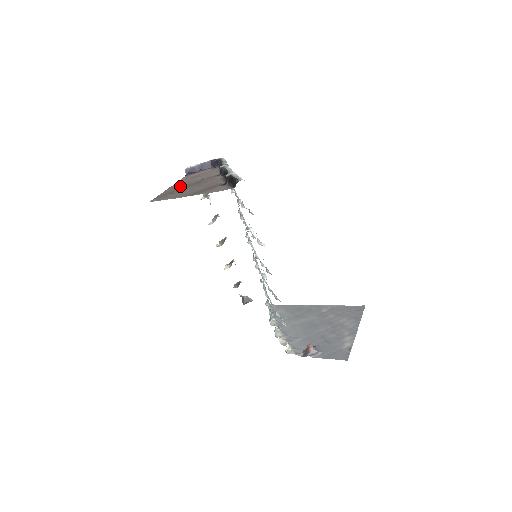
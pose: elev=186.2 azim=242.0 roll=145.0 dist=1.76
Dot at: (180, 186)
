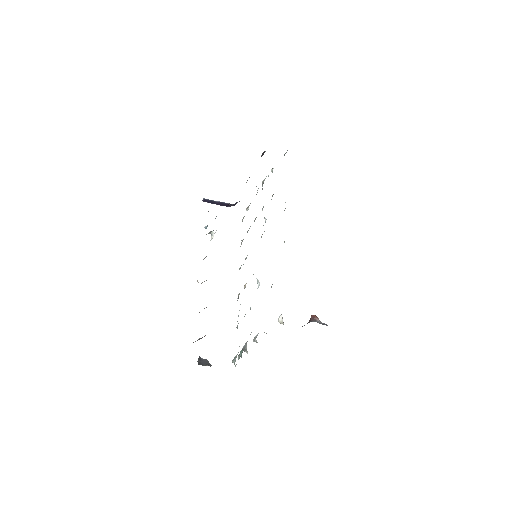
Dot at: occluded
